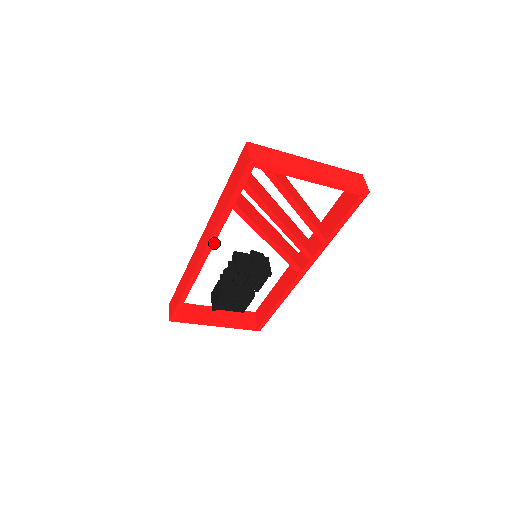
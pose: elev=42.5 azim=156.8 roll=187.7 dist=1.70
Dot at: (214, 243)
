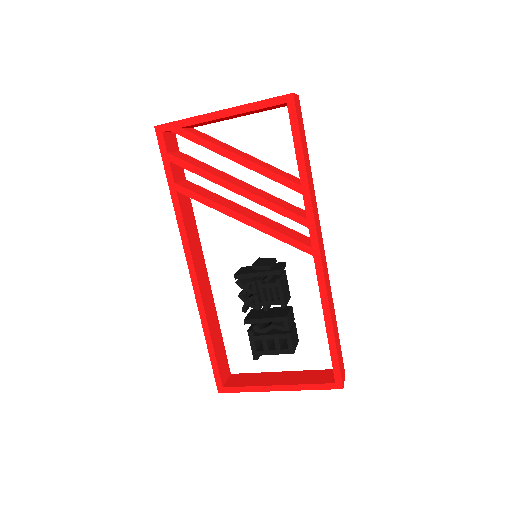
Dot at: (189, 245)
